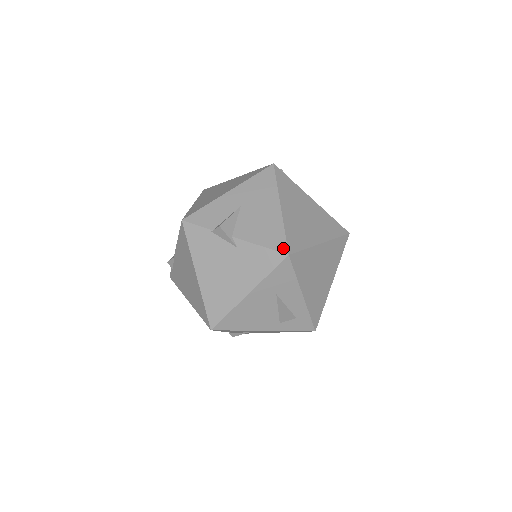
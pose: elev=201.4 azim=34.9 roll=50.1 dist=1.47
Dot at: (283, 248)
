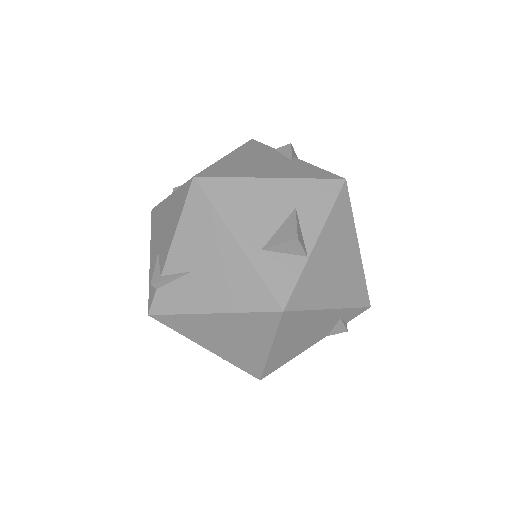
Dot at: occluded
